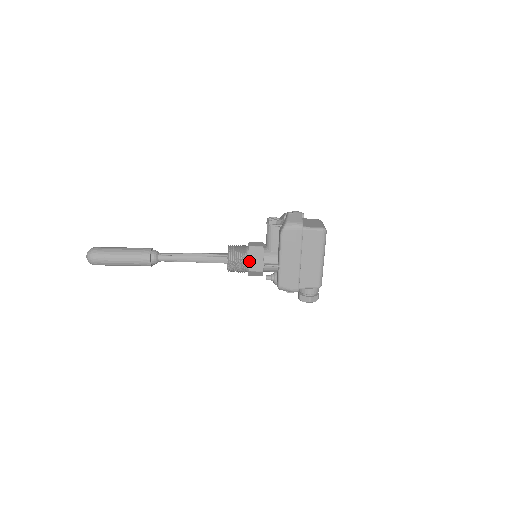
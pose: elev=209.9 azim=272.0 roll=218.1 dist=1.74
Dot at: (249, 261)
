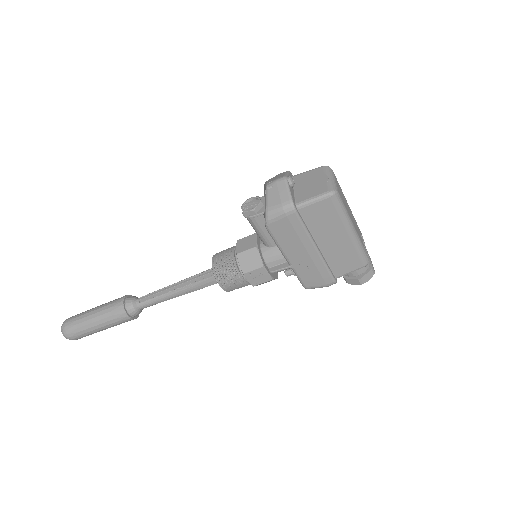
Dot at: (245, 276)
